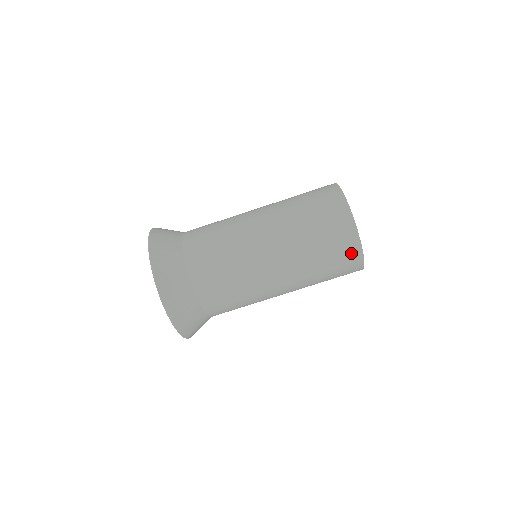
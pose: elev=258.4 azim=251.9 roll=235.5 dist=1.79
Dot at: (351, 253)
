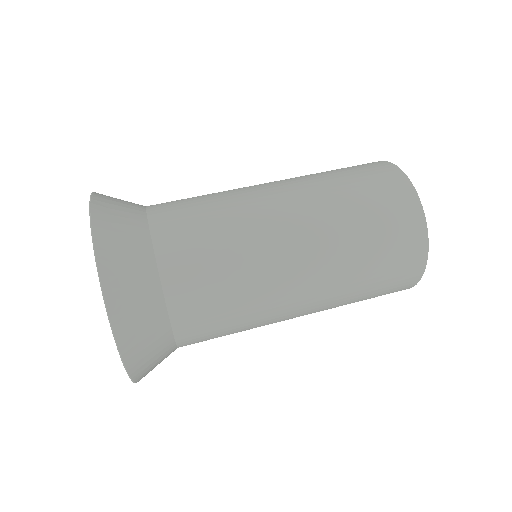
Dot at: (405, 208)
